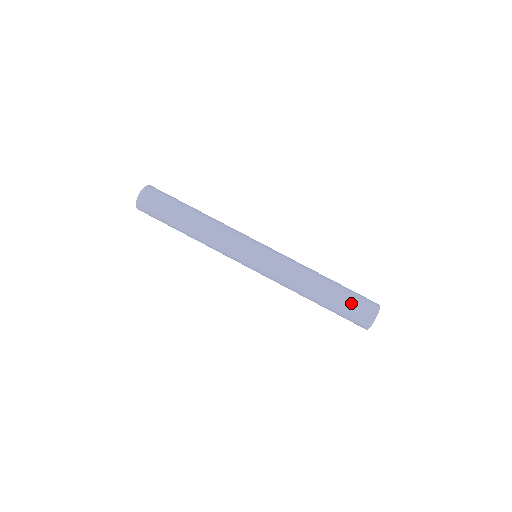
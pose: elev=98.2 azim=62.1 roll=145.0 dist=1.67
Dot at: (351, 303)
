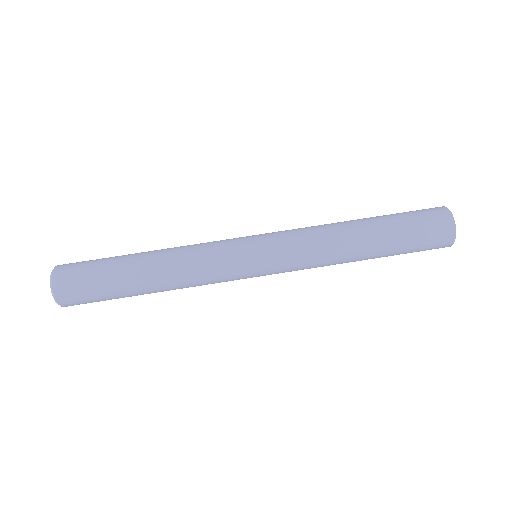
Dot at: (408, 215)
